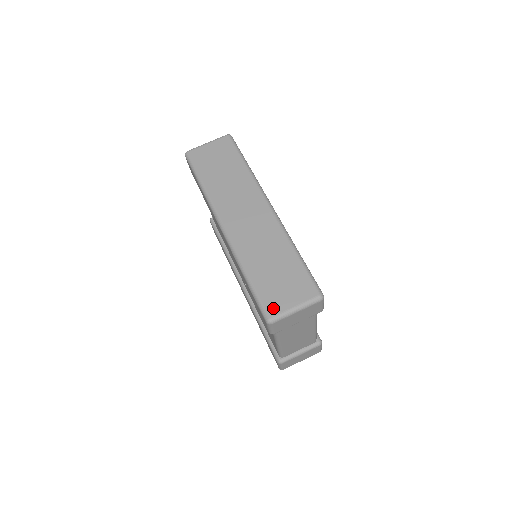
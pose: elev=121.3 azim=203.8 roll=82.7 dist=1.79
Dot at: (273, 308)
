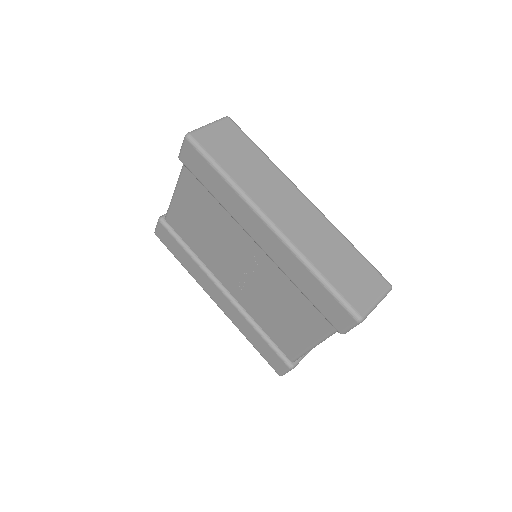
Dot at: (360, 305)
